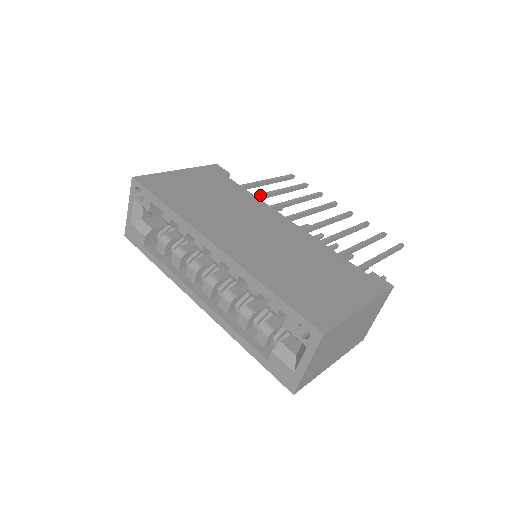
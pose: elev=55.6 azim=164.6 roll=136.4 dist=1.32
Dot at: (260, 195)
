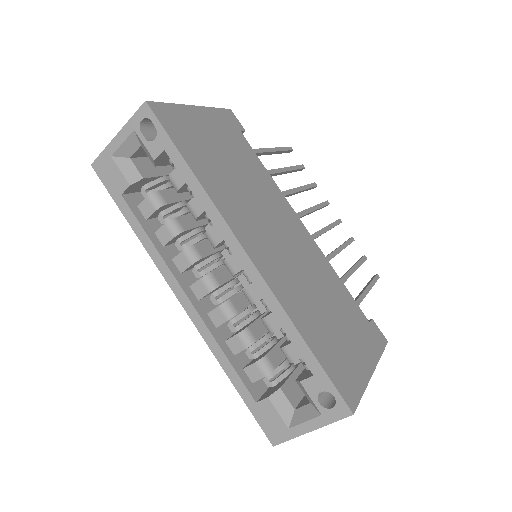
Dot at: (269, 172)
